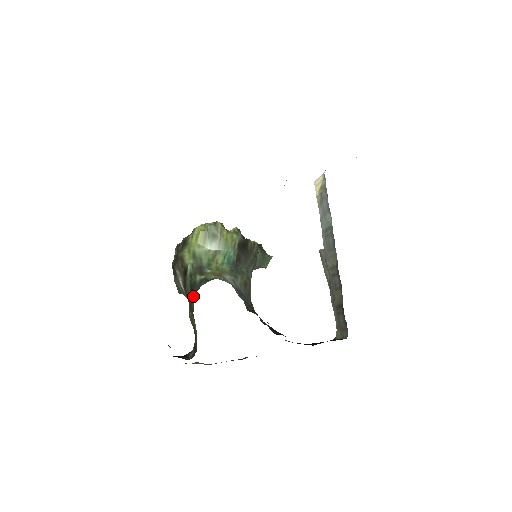
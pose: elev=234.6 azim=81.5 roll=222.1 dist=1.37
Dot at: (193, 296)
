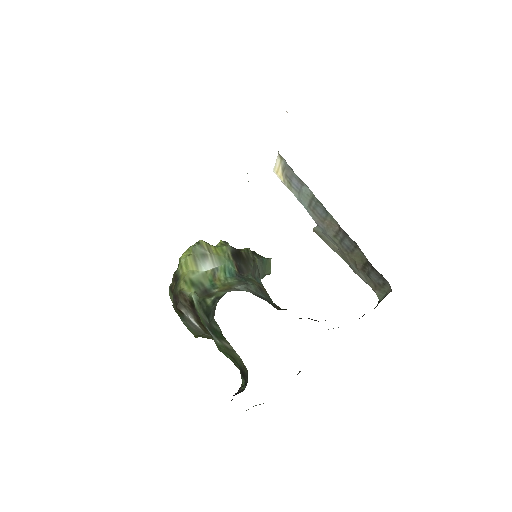
Dot at: (213, 318)
